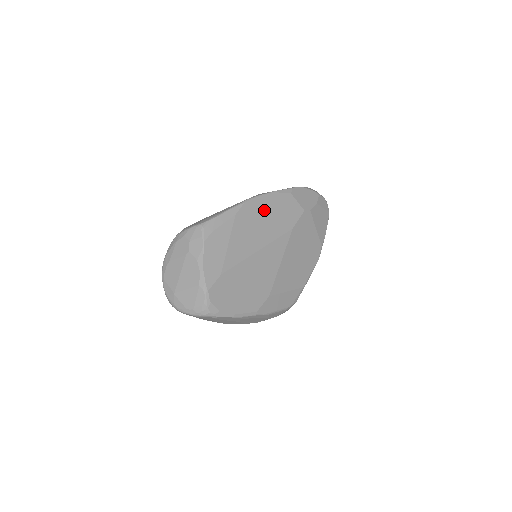
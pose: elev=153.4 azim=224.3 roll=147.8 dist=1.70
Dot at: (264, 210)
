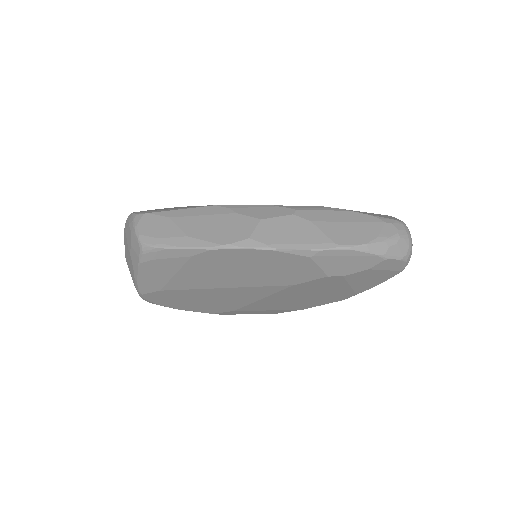
Dot at: (246, 262)
